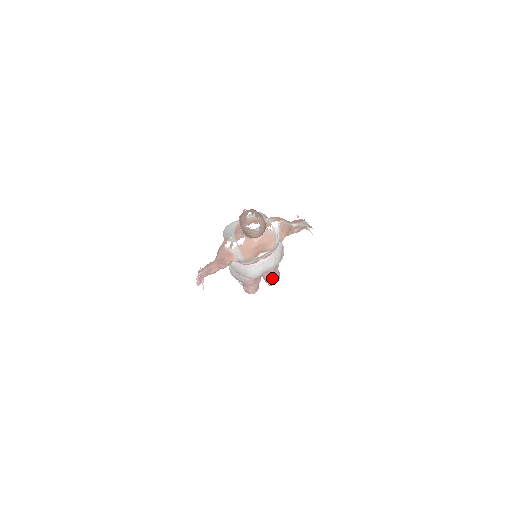
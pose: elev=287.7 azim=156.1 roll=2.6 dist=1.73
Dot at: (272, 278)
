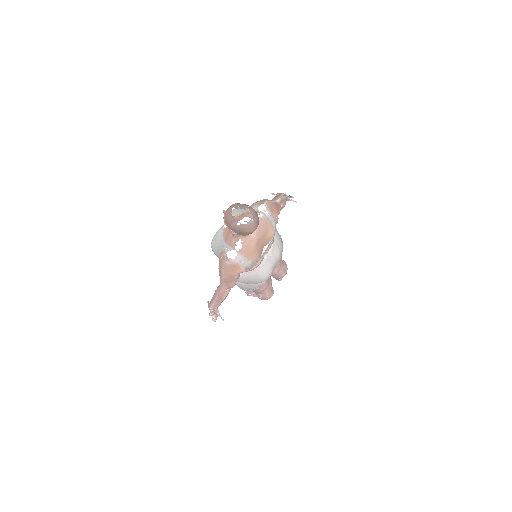
Dot at: (281, 270)
